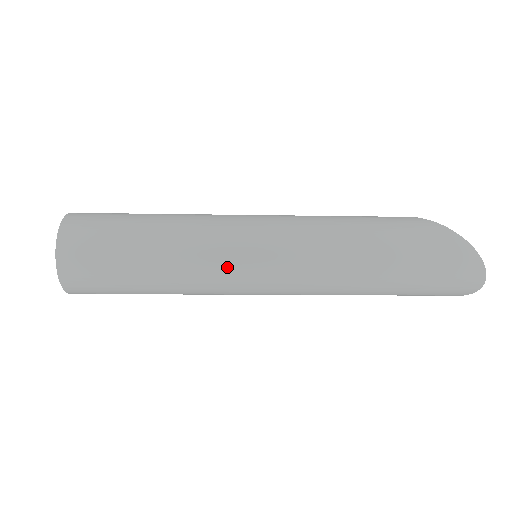
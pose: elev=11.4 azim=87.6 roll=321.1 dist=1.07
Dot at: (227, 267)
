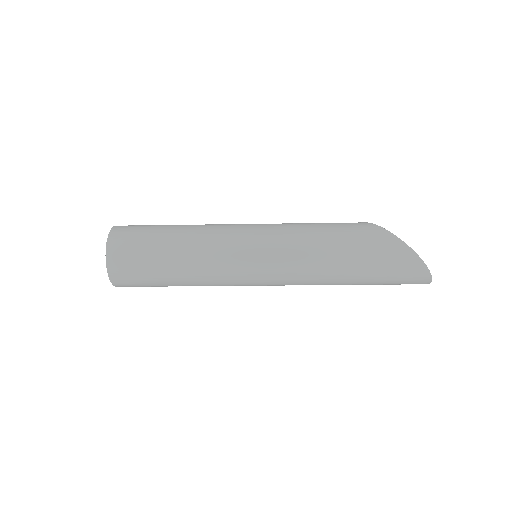
Dot at: (233, 278)
